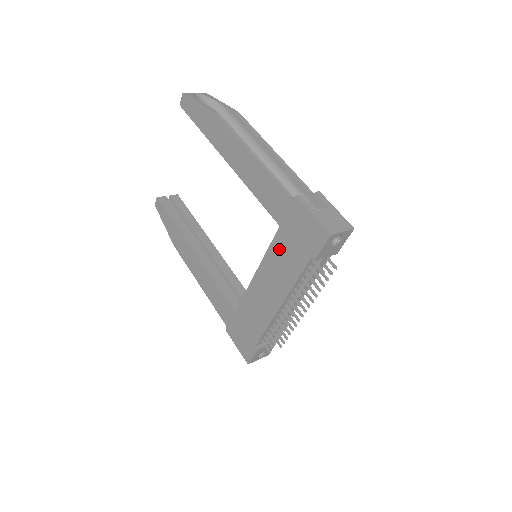
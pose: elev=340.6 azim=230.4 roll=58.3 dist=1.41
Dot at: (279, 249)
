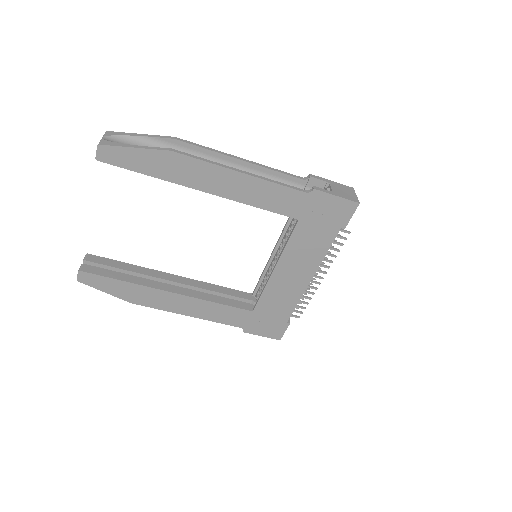
Dot at: (302, 238)
